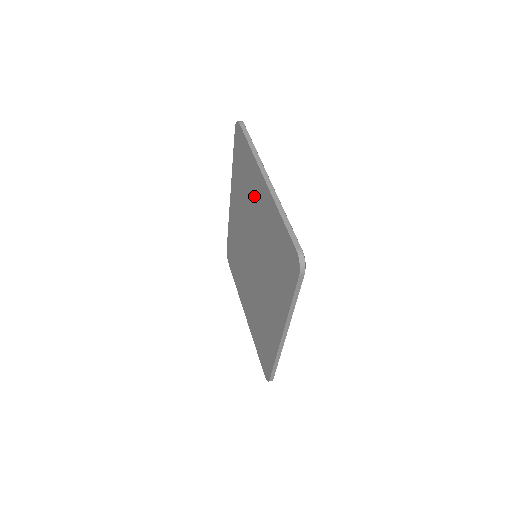
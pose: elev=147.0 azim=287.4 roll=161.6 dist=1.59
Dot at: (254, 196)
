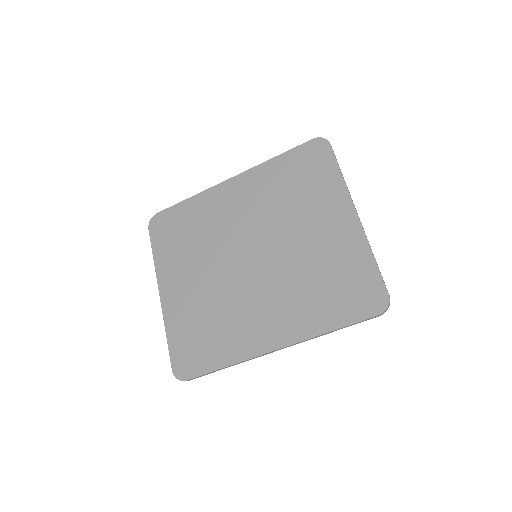
Dot at: (314, 212)
